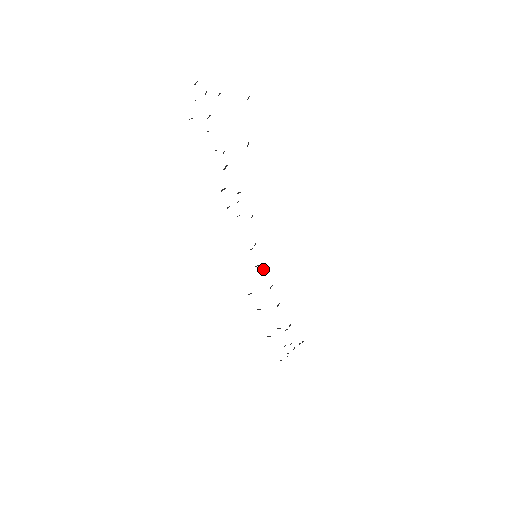
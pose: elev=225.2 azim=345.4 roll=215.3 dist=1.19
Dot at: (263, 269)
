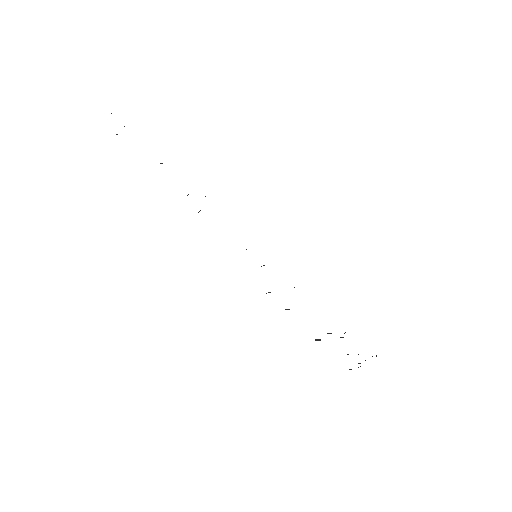
Dot at: occluded
